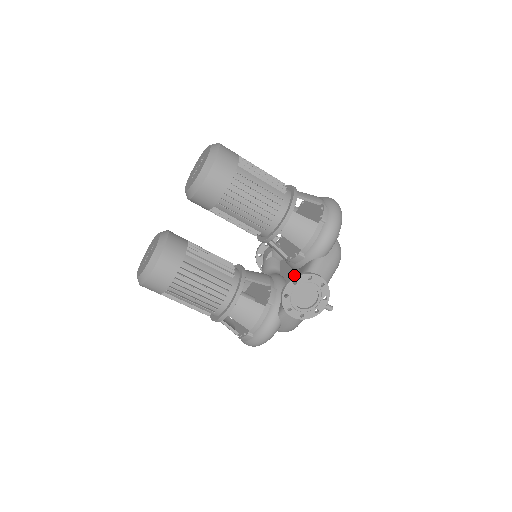
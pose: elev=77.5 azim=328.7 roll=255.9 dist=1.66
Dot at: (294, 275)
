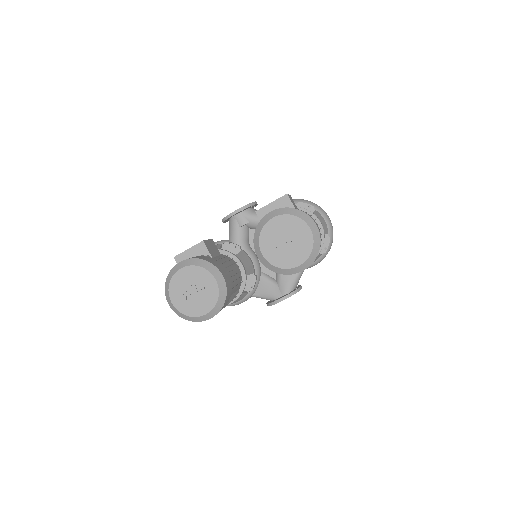
Dot at: occluded
